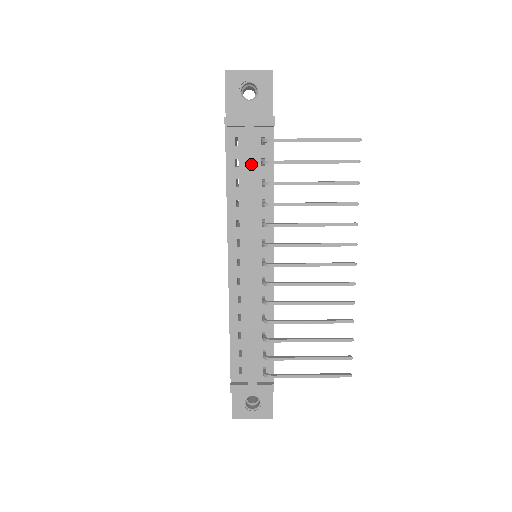
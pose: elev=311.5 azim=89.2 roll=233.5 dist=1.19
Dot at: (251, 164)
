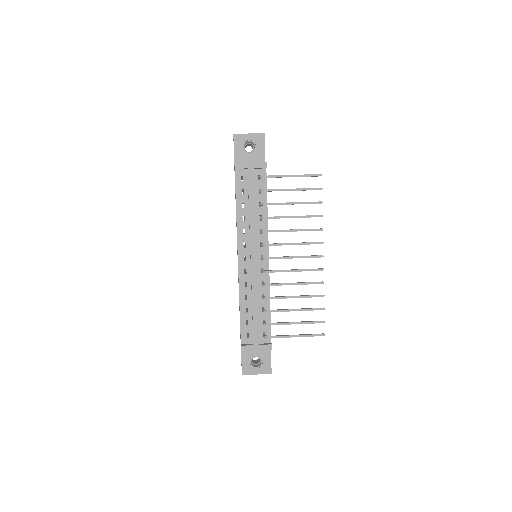
Dot at: (252, 192)
